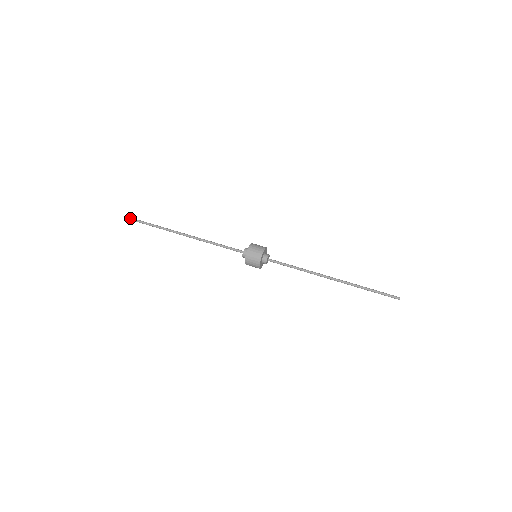
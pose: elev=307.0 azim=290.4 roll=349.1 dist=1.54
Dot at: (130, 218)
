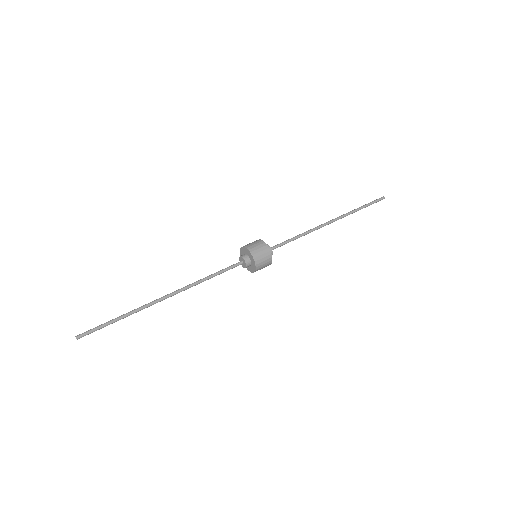
Dot at: (76, 338)
